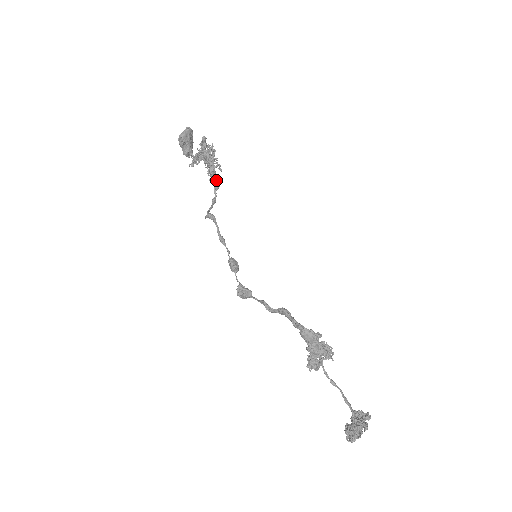
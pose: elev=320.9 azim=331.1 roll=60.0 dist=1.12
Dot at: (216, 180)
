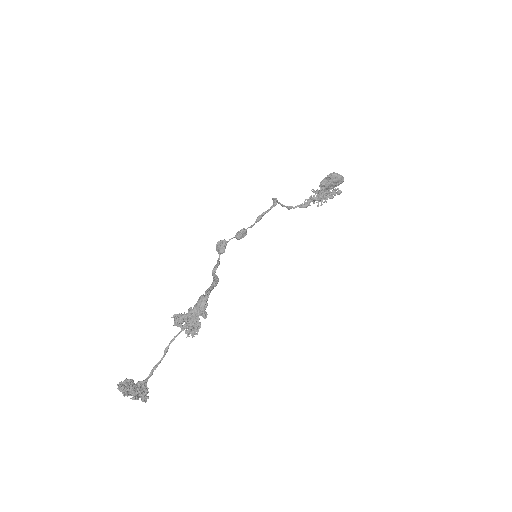
Dot at: (307, 203)
